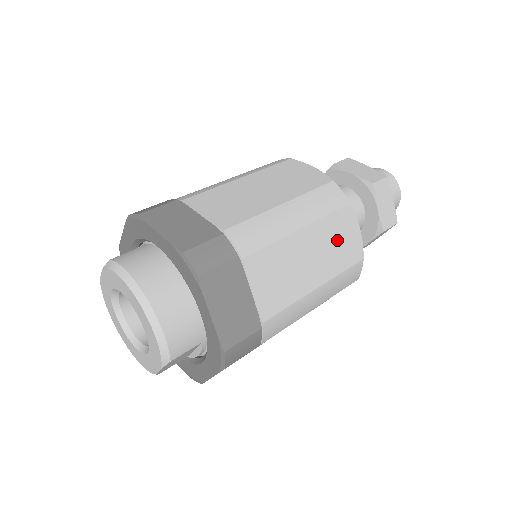
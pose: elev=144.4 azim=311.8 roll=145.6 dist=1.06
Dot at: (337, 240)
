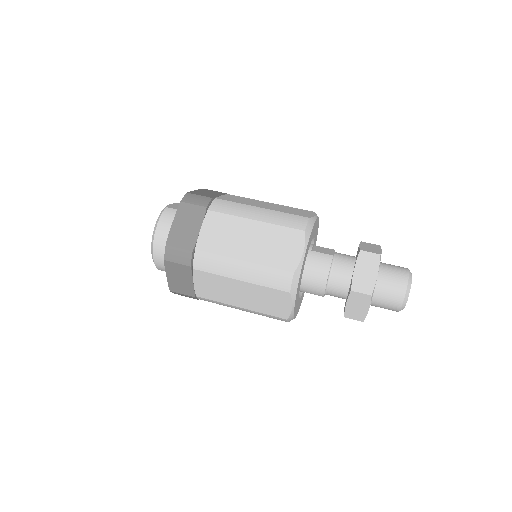
Dot at: (268, 300)
